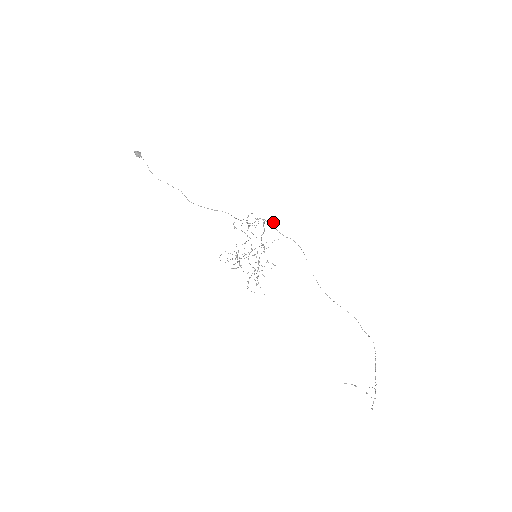
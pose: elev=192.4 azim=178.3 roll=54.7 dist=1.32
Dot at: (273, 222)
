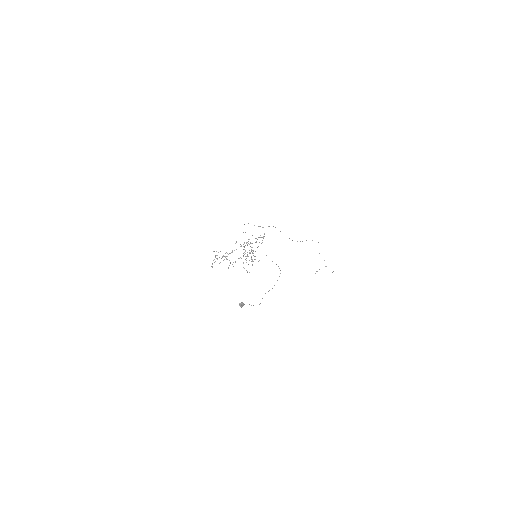
Dot at: occluded
